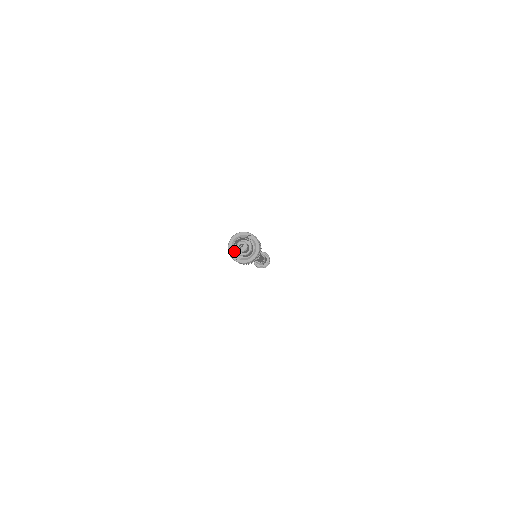
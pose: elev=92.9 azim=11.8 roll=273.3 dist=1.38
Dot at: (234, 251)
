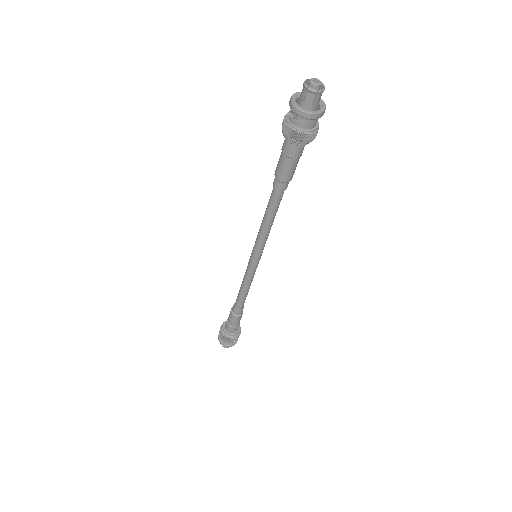
Dot at: (306, 86)
